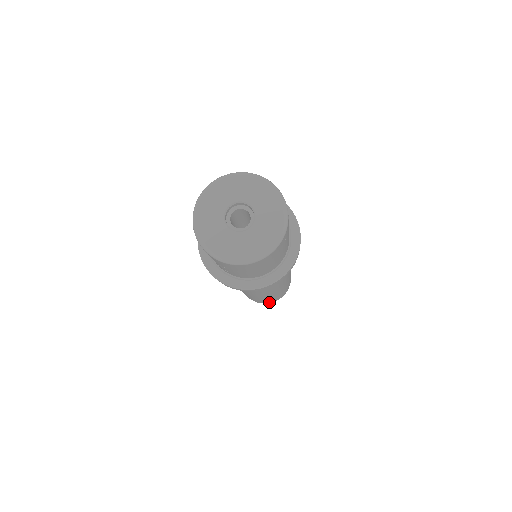
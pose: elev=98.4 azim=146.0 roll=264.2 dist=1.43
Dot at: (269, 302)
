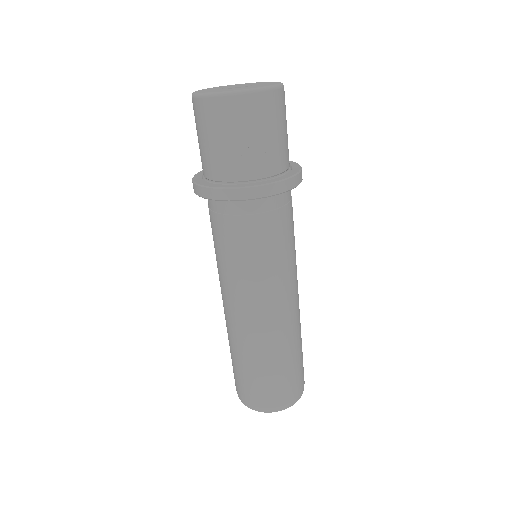
Dot at: (298, 389)
